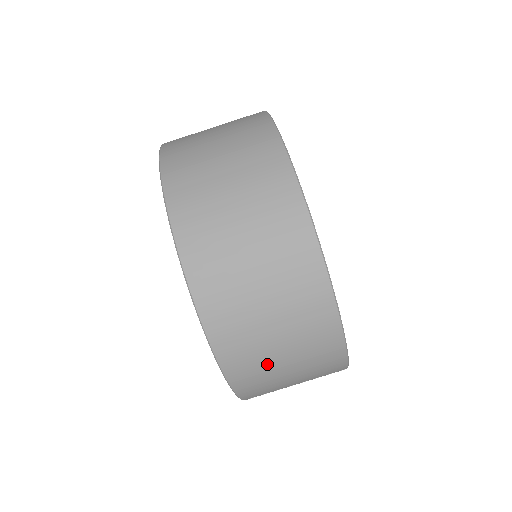
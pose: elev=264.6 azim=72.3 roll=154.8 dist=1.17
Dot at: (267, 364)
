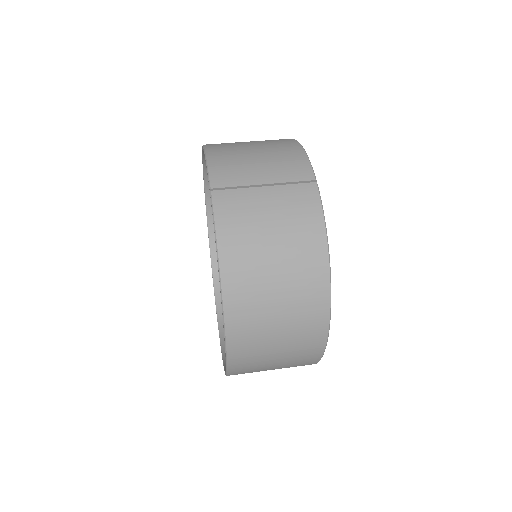
Dot at: (239, 147)
